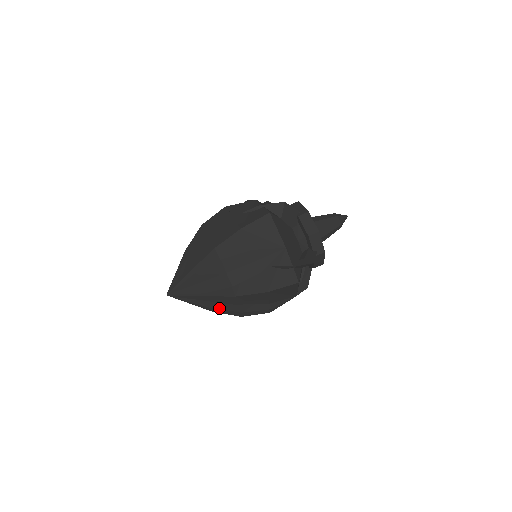
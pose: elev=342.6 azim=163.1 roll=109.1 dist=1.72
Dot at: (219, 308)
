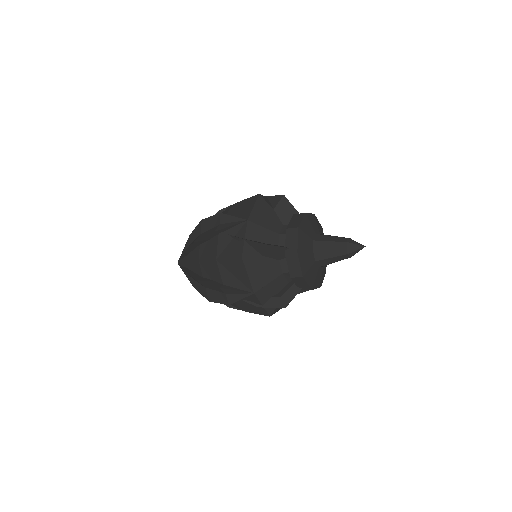
Dot at: occluded
